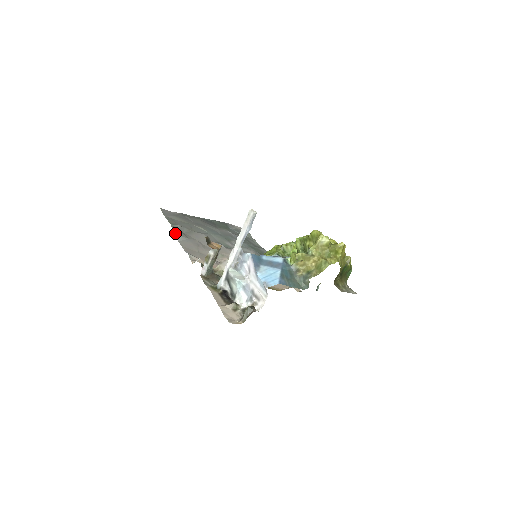
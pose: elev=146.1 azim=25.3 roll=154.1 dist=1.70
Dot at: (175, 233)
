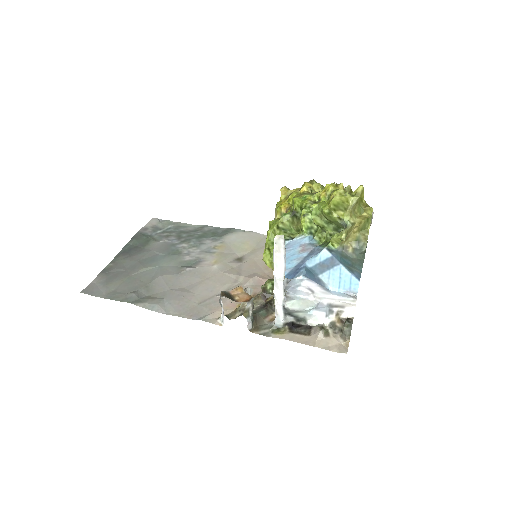
Dot at: (147, 308)
